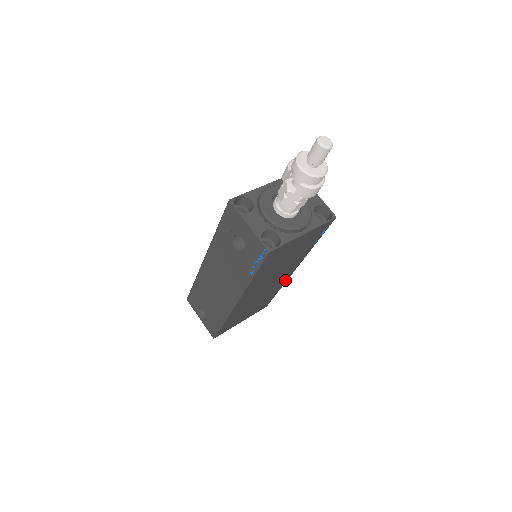
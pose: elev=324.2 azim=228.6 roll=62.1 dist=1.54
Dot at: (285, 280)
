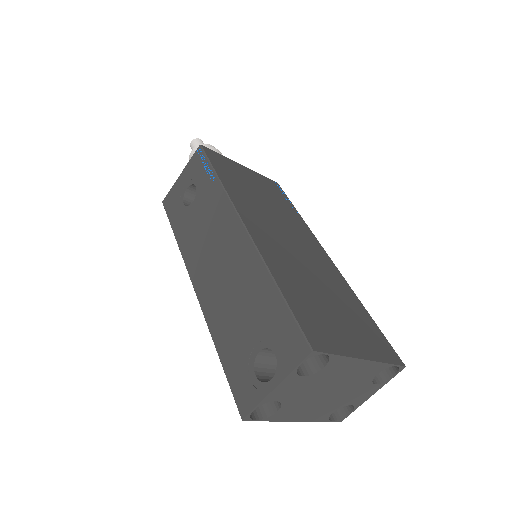
Dot at: (339, 277)
